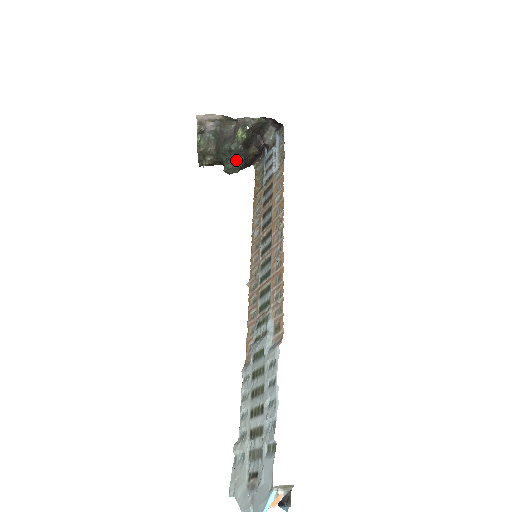
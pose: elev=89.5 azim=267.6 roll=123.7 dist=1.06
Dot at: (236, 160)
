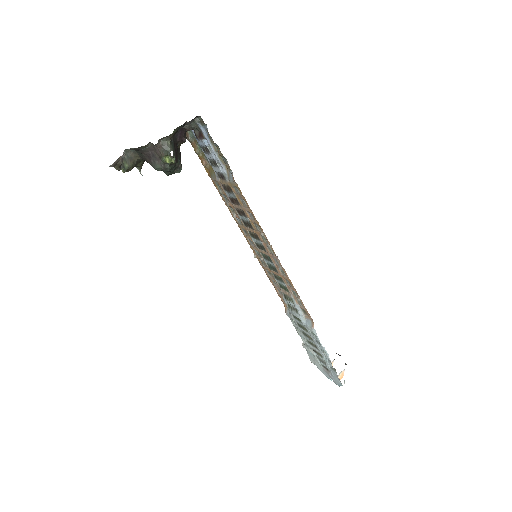
Dot at: (175, 168)
